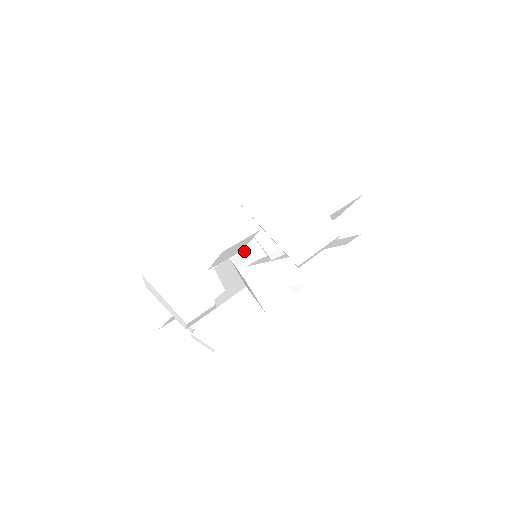
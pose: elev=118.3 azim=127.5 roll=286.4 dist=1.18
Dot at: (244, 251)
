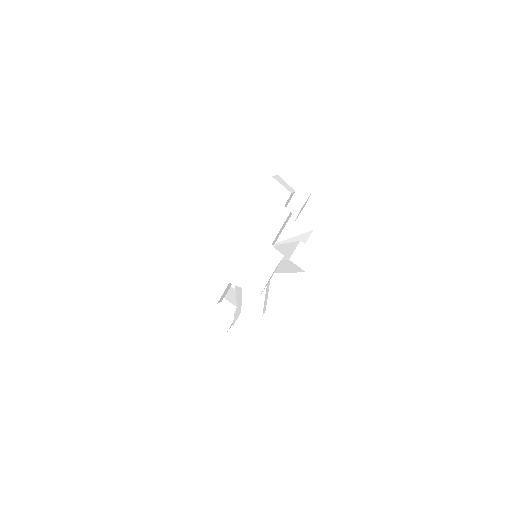
Dot at: occluded
